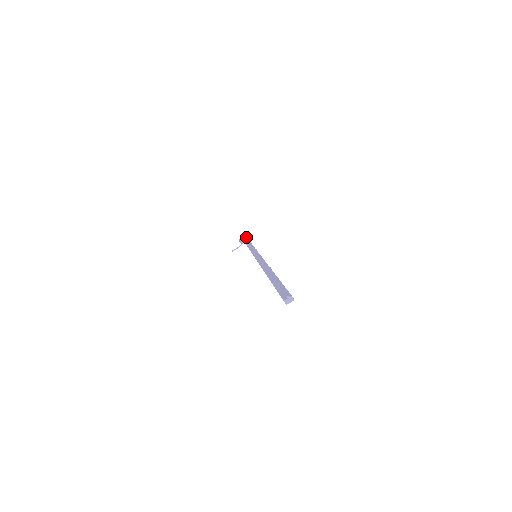
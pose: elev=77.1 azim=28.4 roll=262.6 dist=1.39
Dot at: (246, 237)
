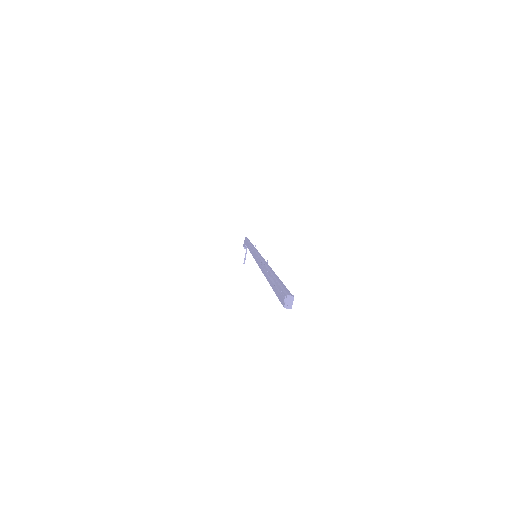
Dot at: (245, 239)
